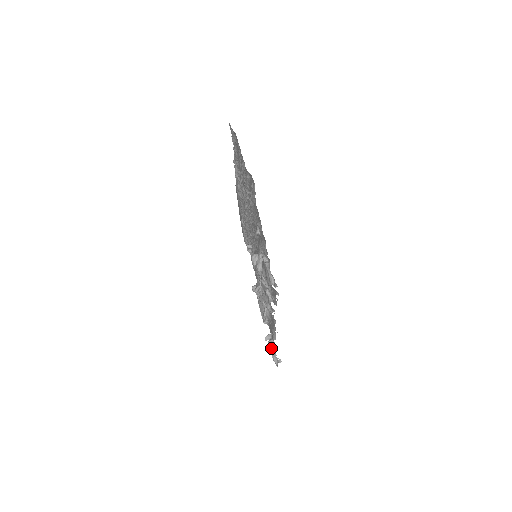
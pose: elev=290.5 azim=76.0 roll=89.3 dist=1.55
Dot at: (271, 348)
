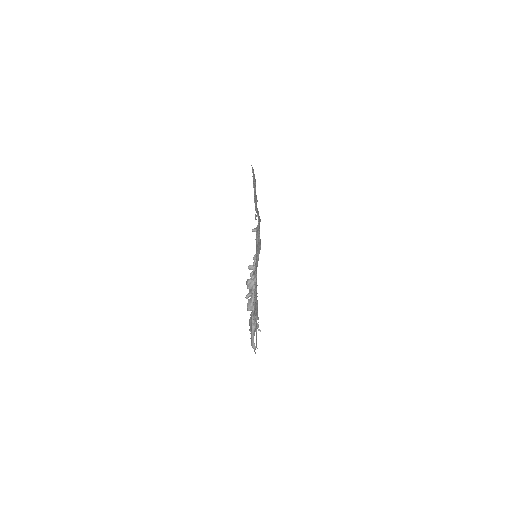
Dot at: occluded
